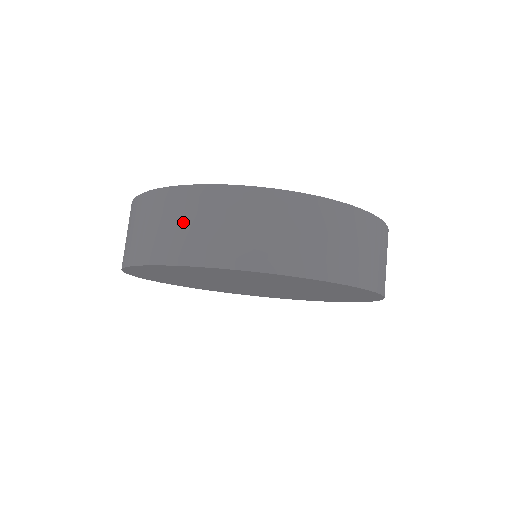
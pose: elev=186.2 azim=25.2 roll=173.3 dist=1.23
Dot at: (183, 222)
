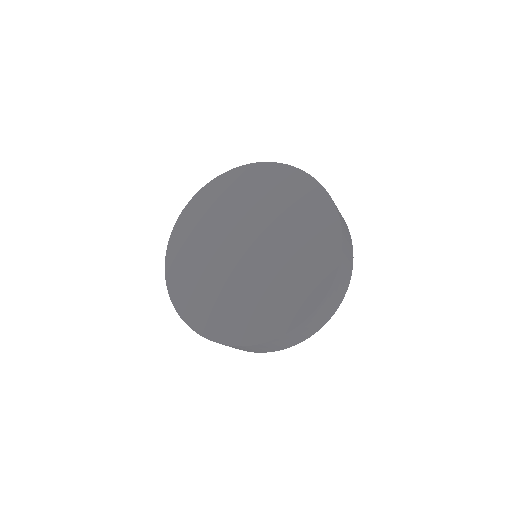
Dot at: occluded
